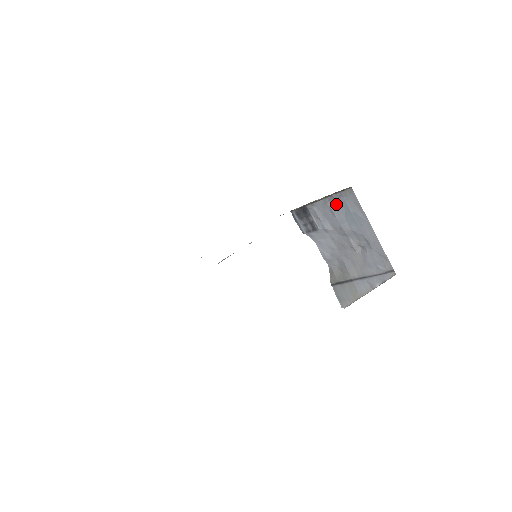
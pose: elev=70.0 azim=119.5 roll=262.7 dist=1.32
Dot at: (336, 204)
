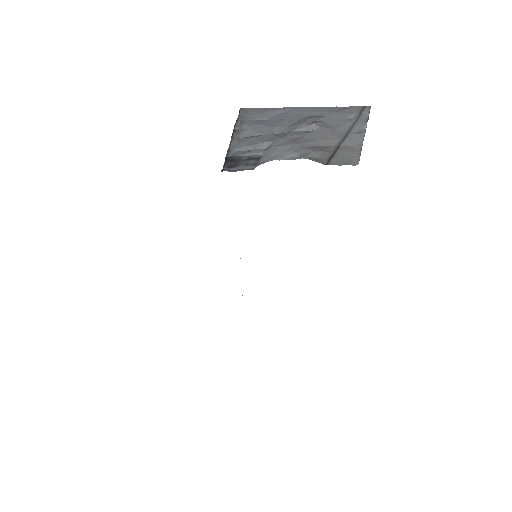
Dot at: (247, 130)
